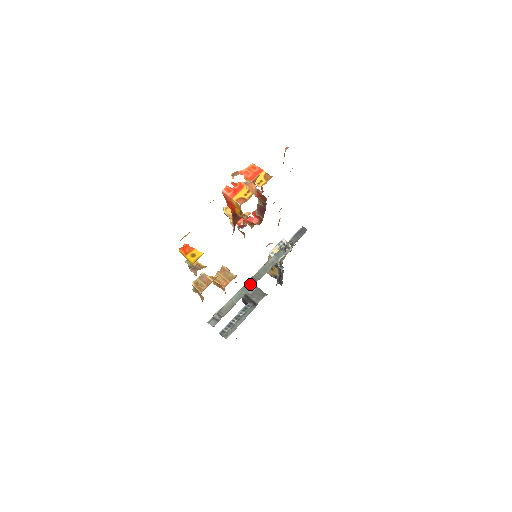
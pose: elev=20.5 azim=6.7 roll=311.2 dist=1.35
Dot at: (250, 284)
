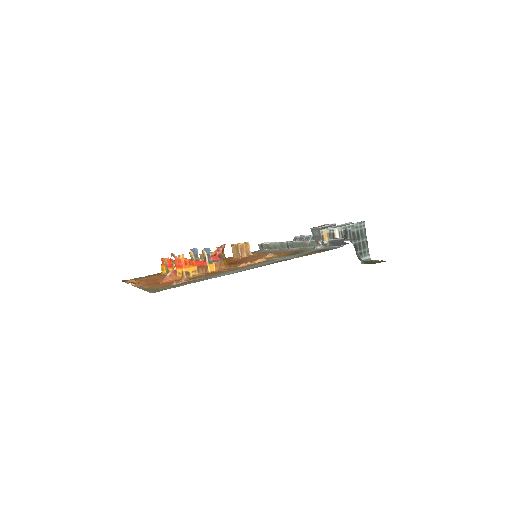
Dot at: (287, 246)
